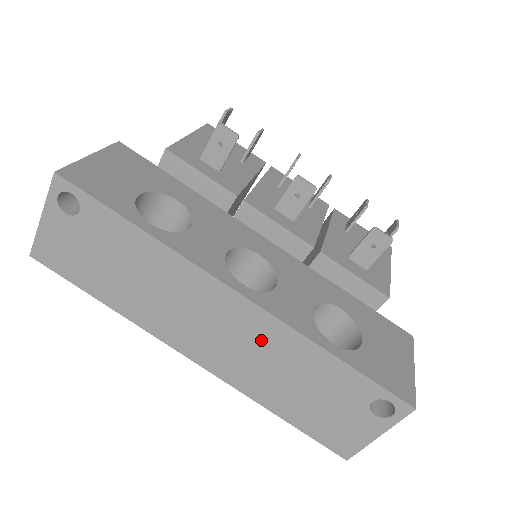
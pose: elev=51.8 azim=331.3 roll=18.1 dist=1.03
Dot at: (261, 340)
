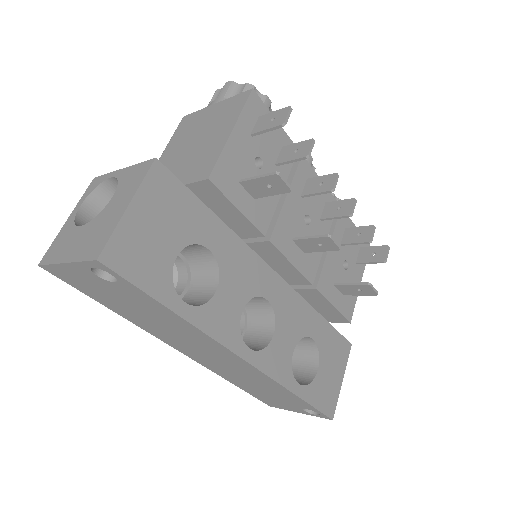
Dot at: (247, 373)
